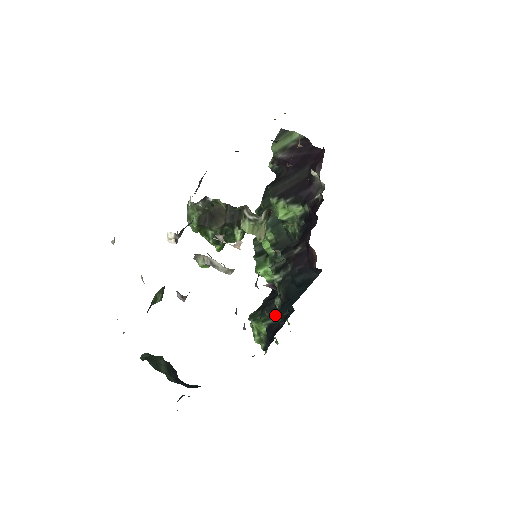
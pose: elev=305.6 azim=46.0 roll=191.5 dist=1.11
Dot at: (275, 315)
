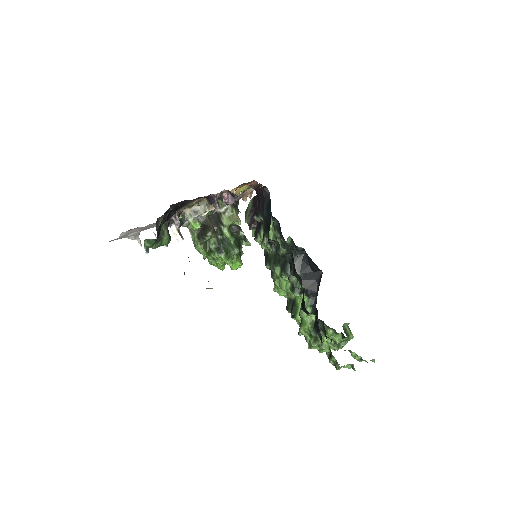
Dot at: occluded
